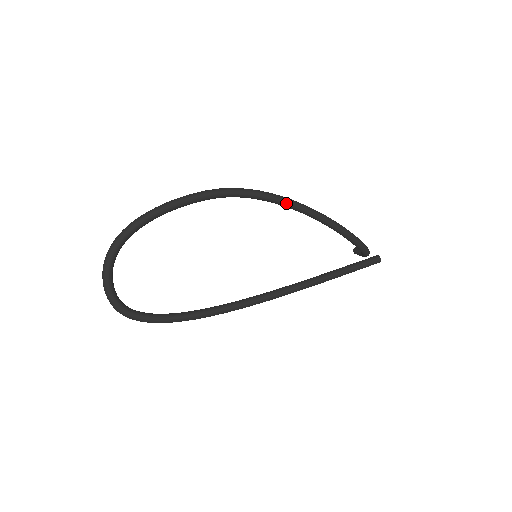
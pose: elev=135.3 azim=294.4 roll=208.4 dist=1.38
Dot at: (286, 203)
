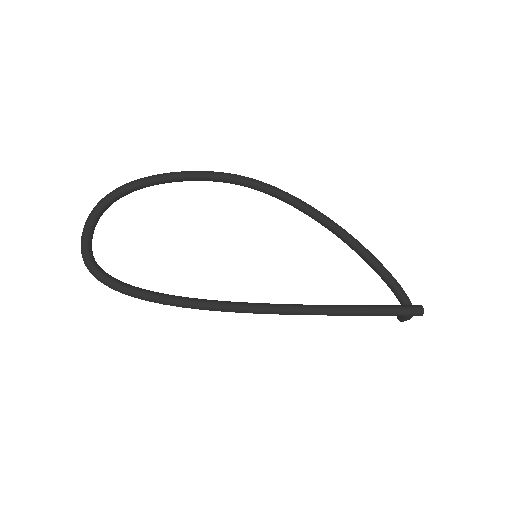
Dot at: (301, 204)
